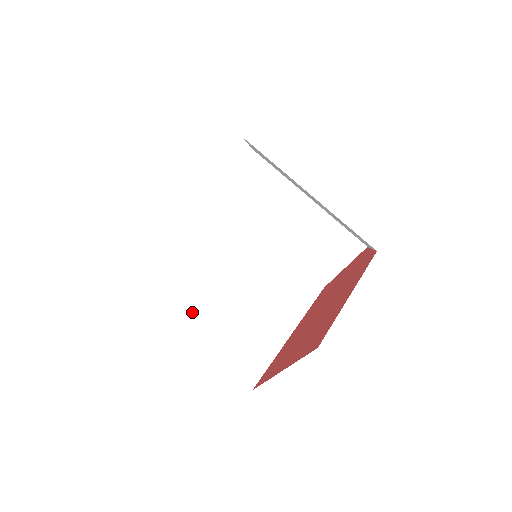
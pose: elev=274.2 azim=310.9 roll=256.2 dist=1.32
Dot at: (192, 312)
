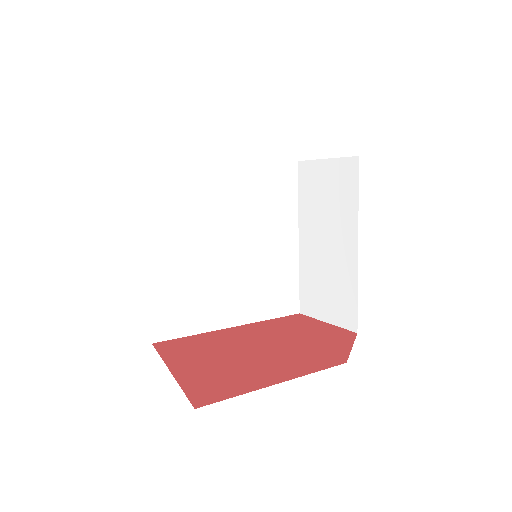
Dot at: (167, 240)
